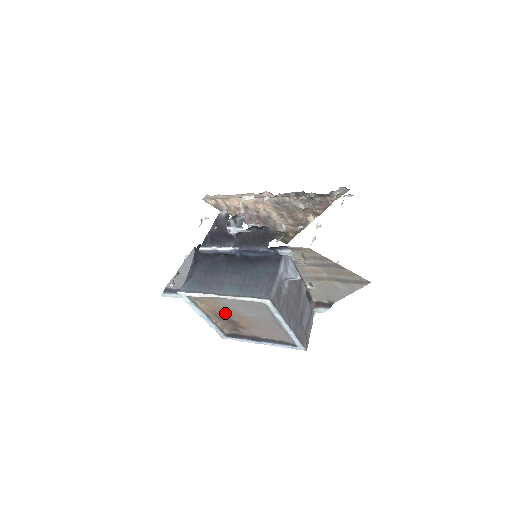
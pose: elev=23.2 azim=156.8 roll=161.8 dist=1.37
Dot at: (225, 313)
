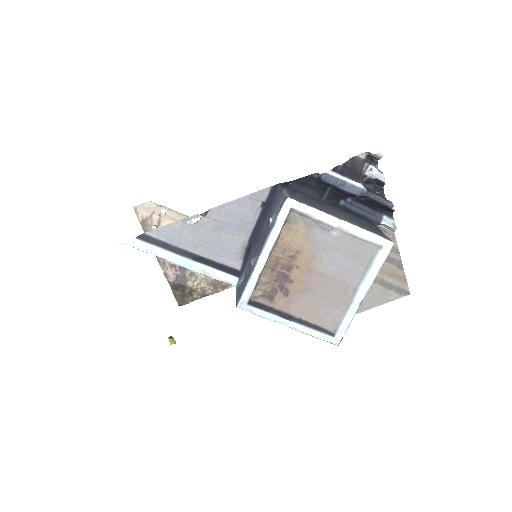
Dot at: (293, 260)
